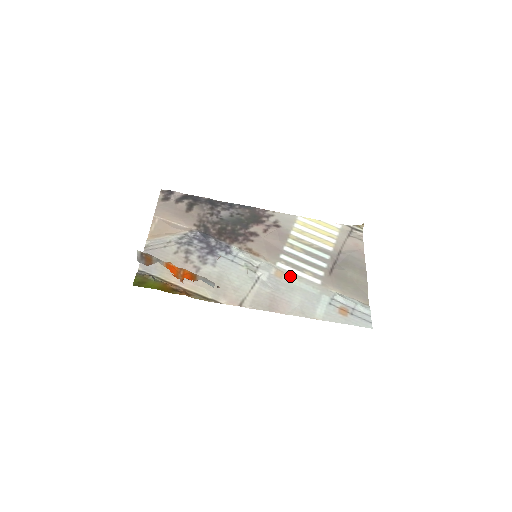
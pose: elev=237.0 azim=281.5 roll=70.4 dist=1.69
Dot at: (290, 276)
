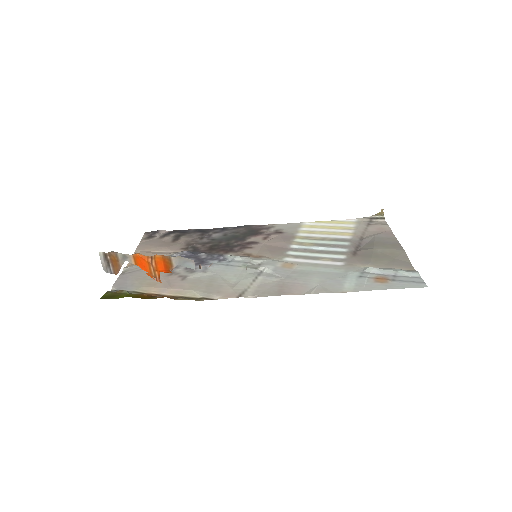
Dot at: (302, 265)
